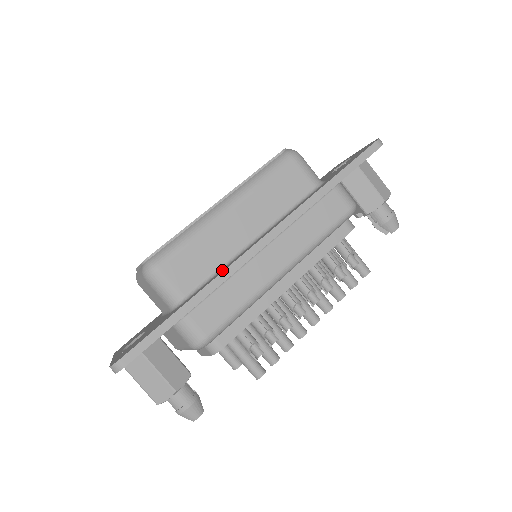
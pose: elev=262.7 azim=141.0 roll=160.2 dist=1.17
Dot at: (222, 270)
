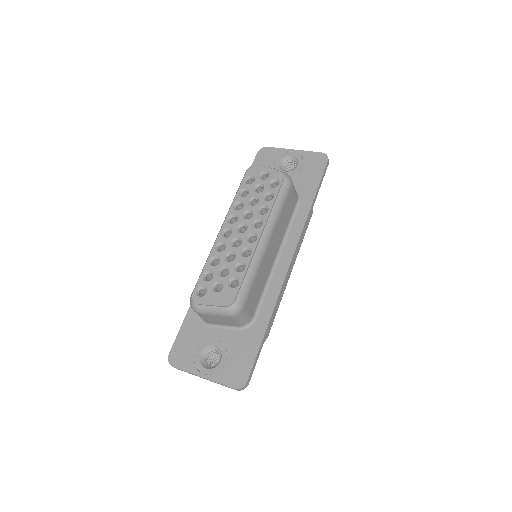
Dot at: (272, 290)
